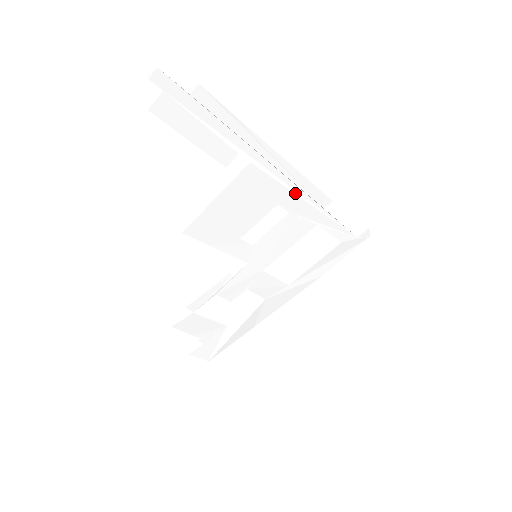
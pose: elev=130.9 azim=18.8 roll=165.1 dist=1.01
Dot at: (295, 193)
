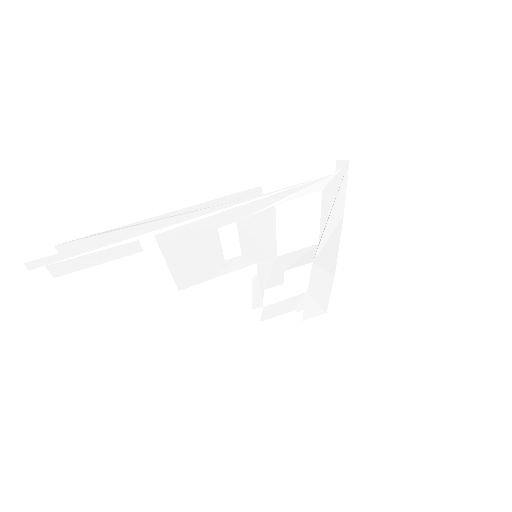
Dot at: (219, 212)
